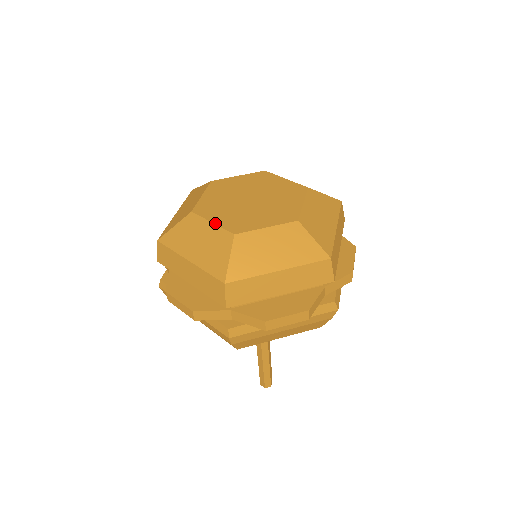
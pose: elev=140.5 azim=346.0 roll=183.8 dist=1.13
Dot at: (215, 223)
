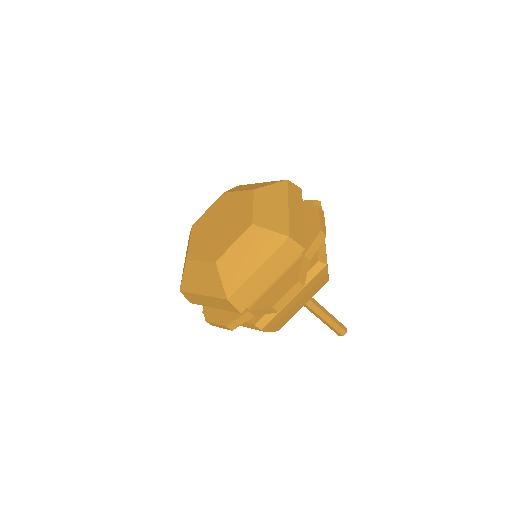
Dot at: (189, 243)
